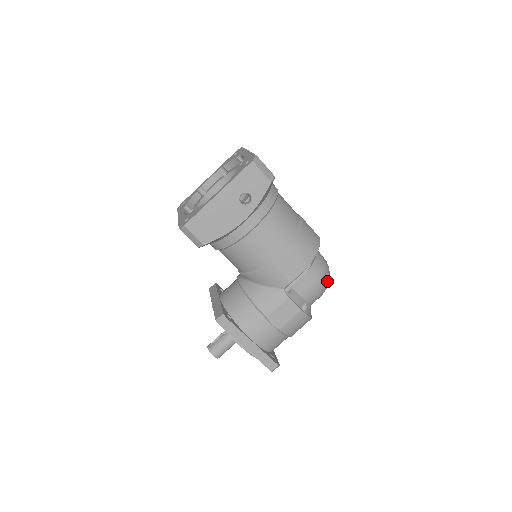
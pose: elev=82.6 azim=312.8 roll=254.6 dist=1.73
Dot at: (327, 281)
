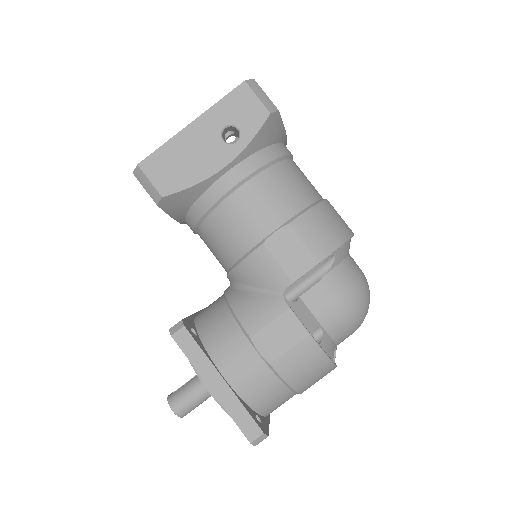
Dot at: (362, 302)
